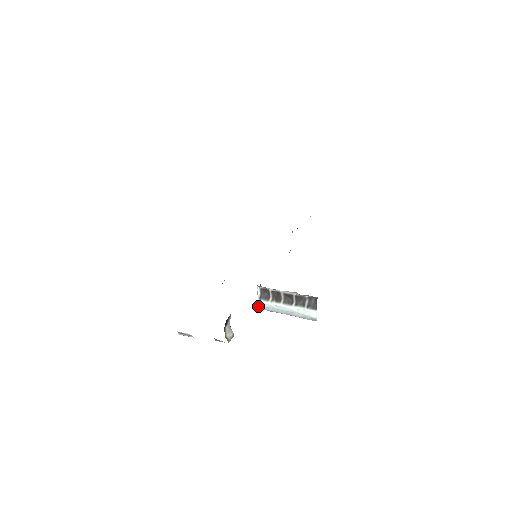
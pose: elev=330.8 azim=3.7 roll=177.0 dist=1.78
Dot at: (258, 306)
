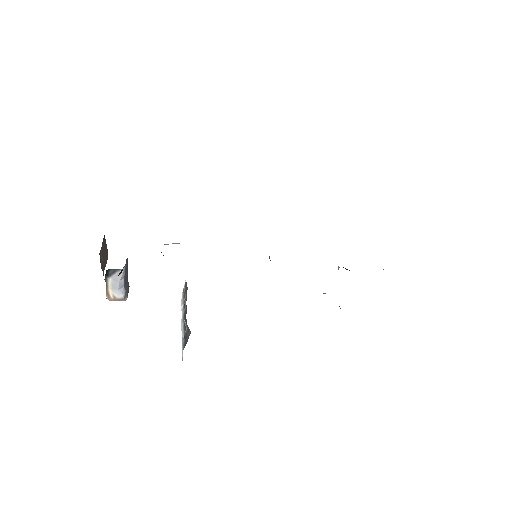
Dot at: occluded
